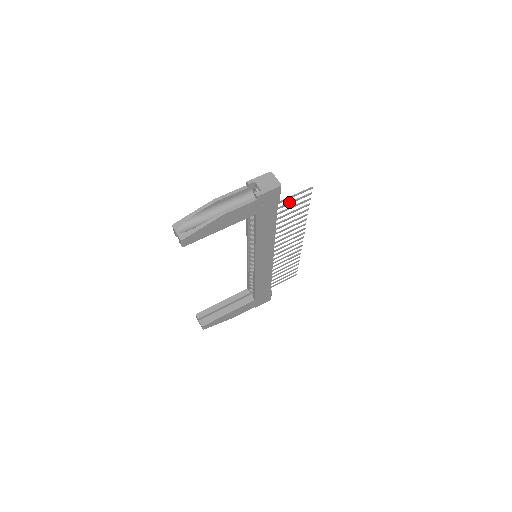
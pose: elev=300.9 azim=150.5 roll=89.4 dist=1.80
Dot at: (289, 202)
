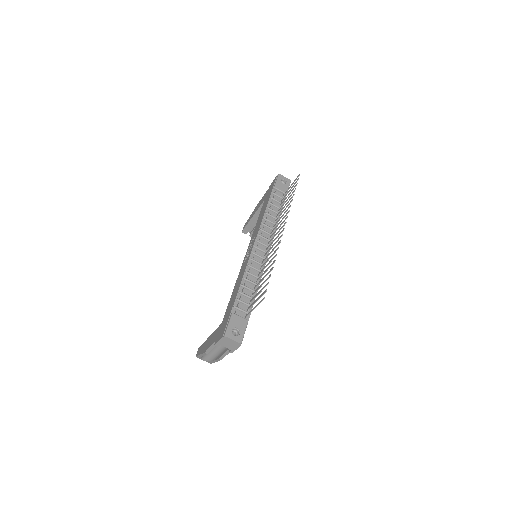
Dot at: (254, 303)
